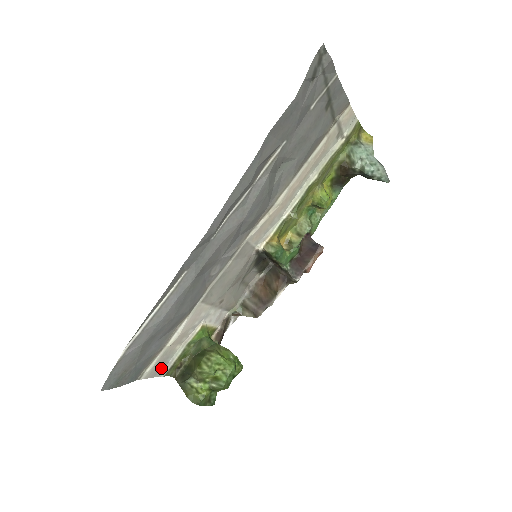
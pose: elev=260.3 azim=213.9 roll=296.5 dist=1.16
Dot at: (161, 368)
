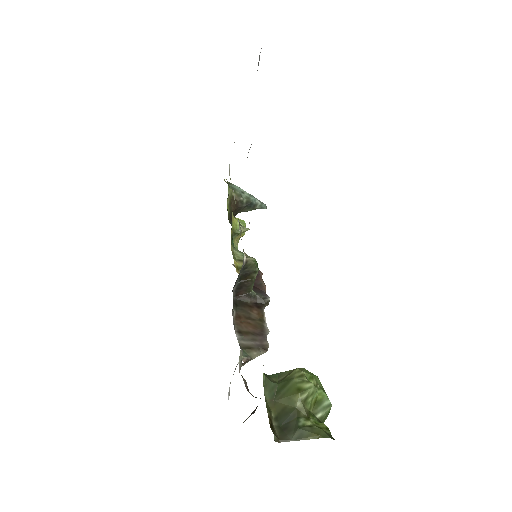
Dot at: occluded
